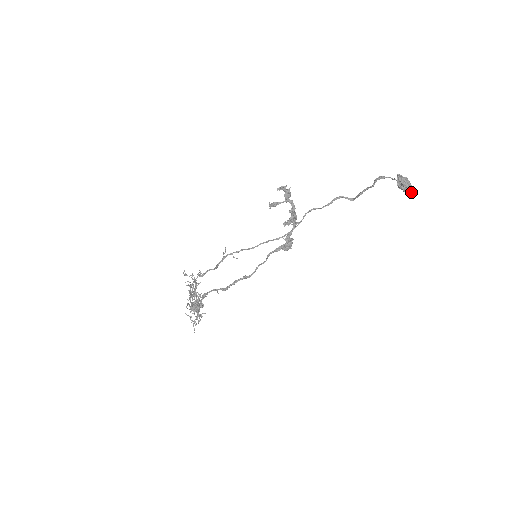
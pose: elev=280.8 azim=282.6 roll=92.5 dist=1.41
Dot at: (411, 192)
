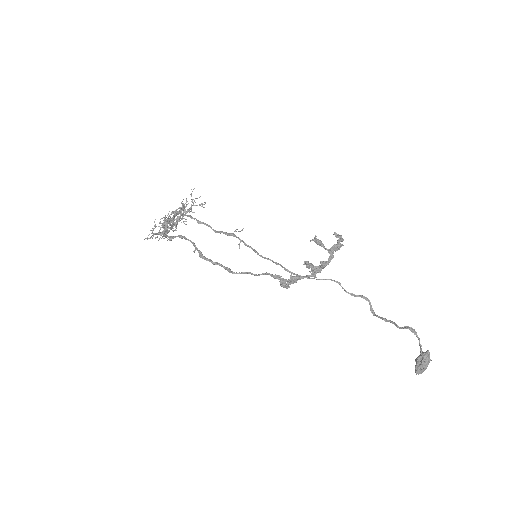
Dot at: occluded
